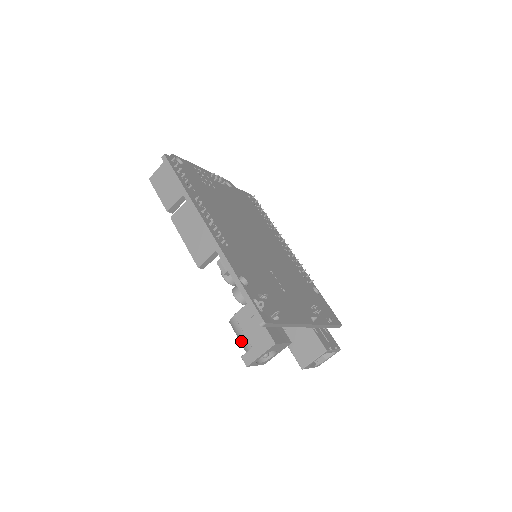
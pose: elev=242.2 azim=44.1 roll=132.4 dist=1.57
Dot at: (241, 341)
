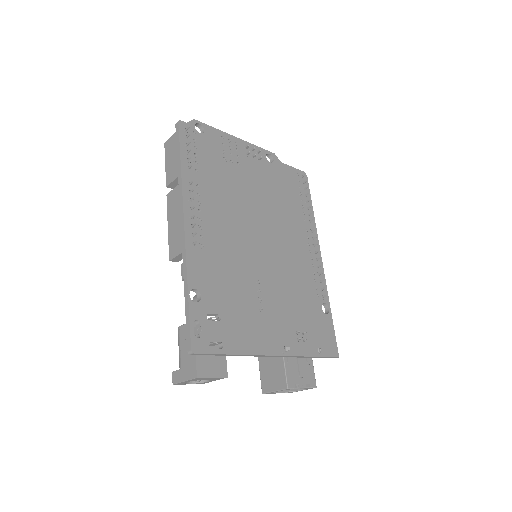
Dot at: (179, 355)
